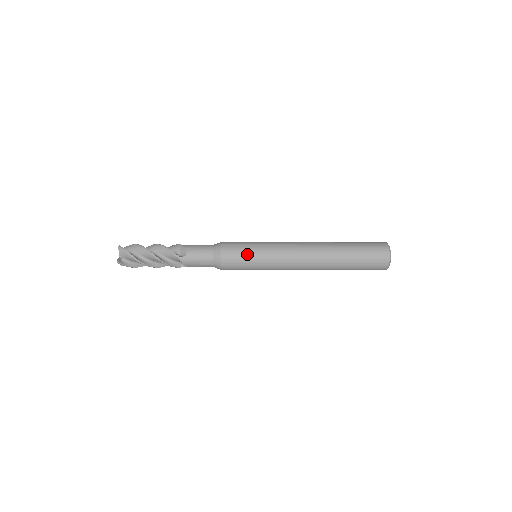
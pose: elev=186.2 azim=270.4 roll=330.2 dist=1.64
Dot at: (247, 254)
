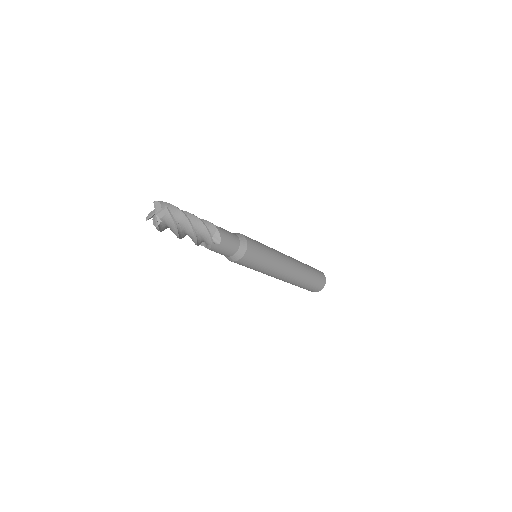
Dot at: (260, 261)
